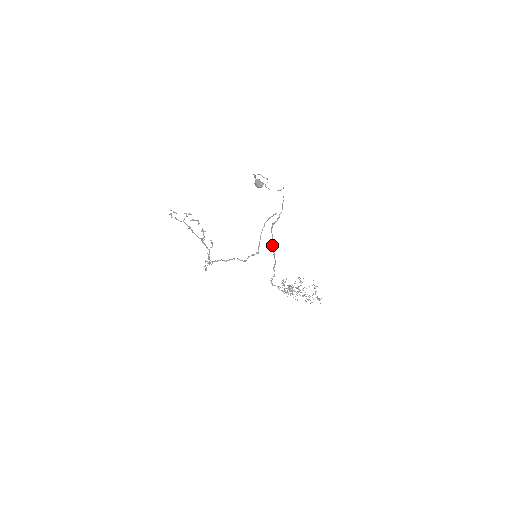
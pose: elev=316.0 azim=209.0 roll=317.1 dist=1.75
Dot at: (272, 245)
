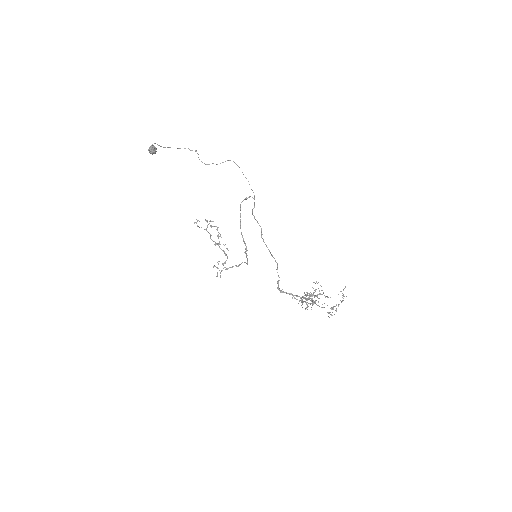
Dot at: (263, 239)
